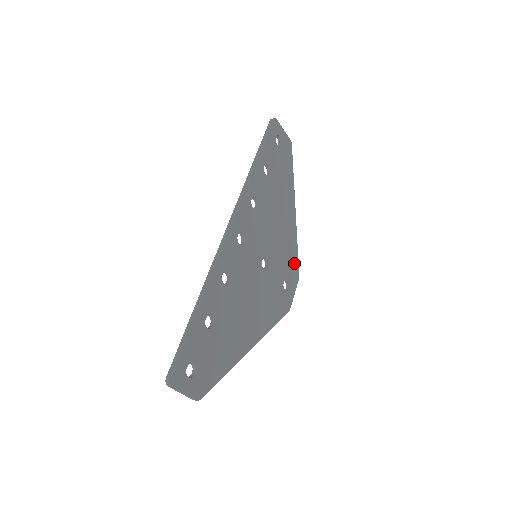
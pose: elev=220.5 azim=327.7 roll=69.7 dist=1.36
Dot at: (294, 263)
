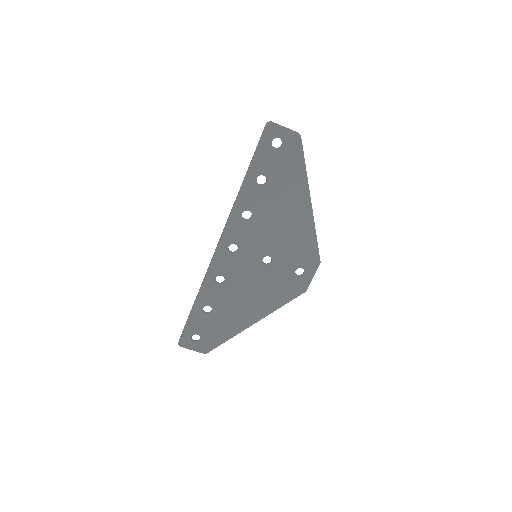
Dot at: (312, 251)
